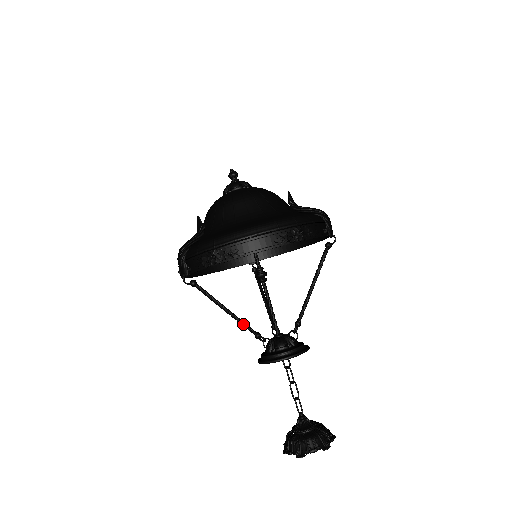
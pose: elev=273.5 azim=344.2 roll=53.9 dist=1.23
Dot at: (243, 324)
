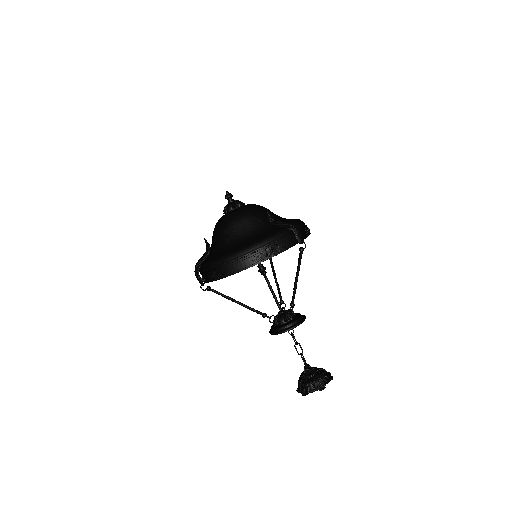
Dot at: (251, 310)
